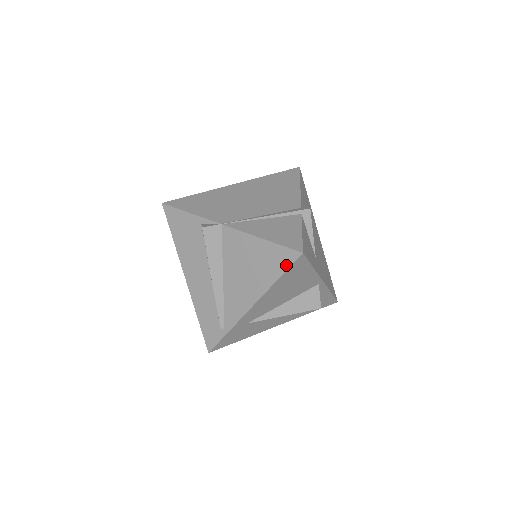
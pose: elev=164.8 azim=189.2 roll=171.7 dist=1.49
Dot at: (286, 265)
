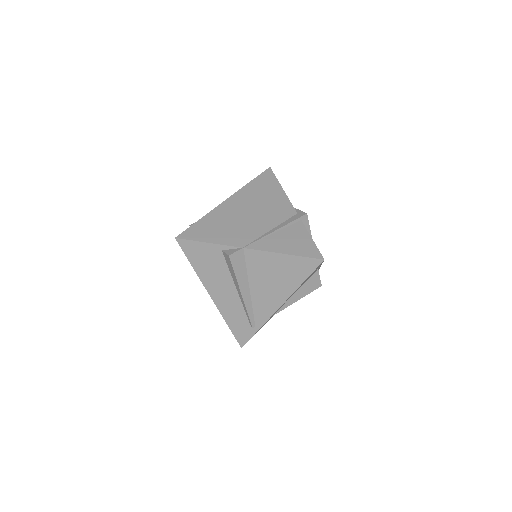
Dot at: (310, 271)
